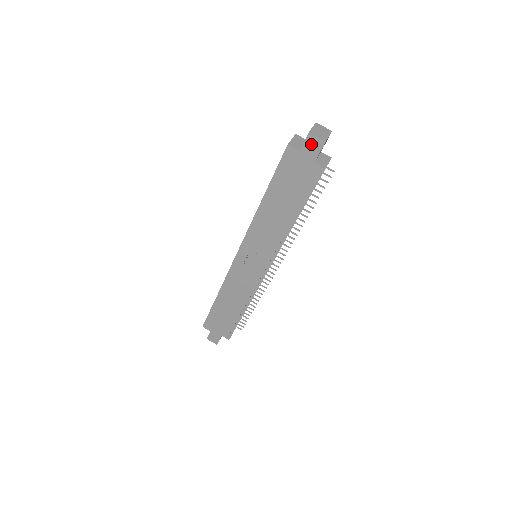
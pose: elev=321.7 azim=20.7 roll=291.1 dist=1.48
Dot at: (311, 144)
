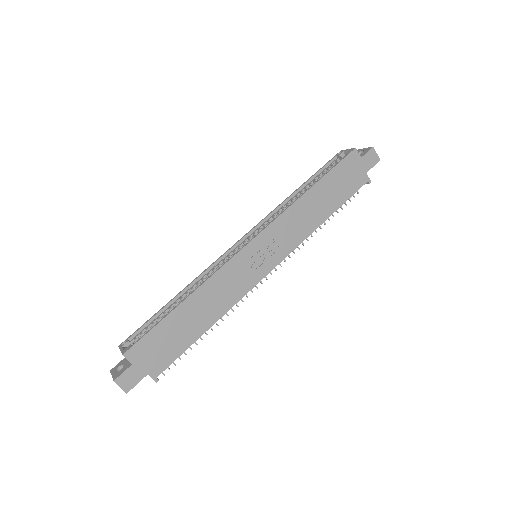
Dot at: (371, 156)
